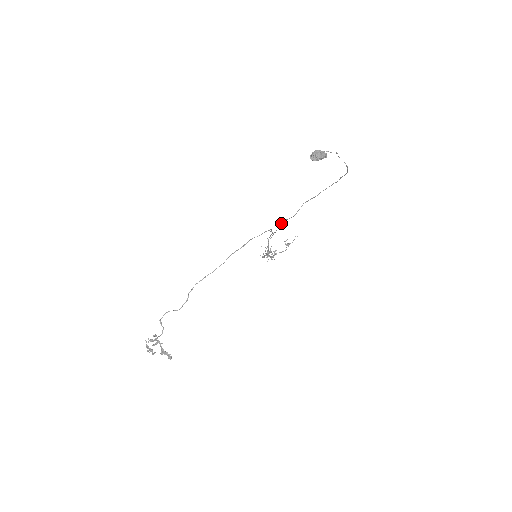
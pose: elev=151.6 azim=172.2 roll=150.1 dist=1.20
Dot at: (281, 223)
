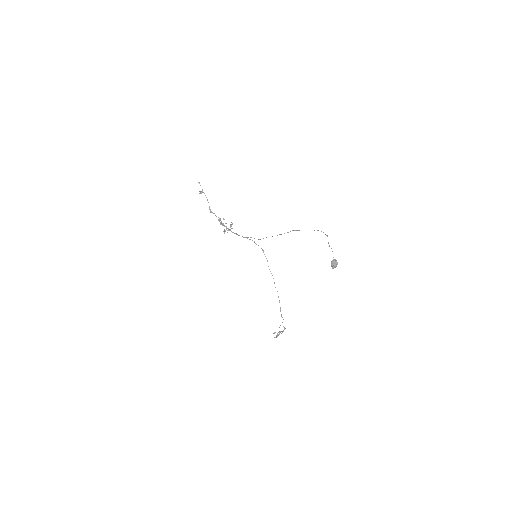
Dot at: occluded
